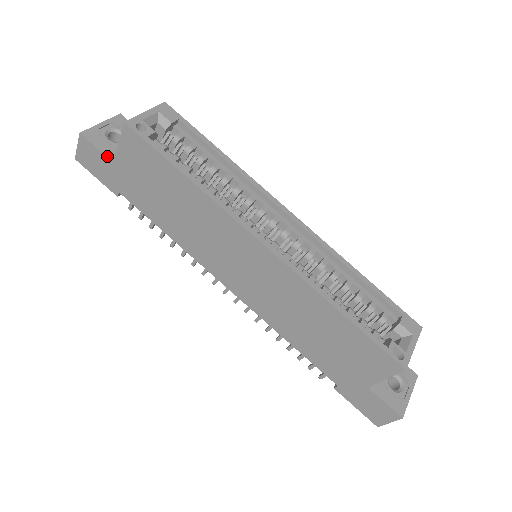
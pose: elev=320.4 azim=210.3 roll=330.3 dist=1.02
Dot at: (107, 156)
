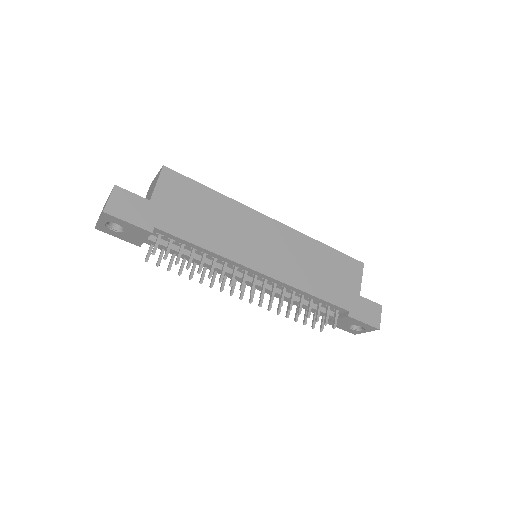
Dot at: (143, 198)
